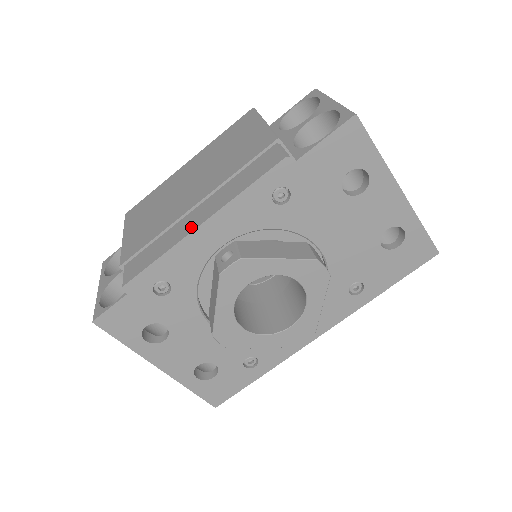
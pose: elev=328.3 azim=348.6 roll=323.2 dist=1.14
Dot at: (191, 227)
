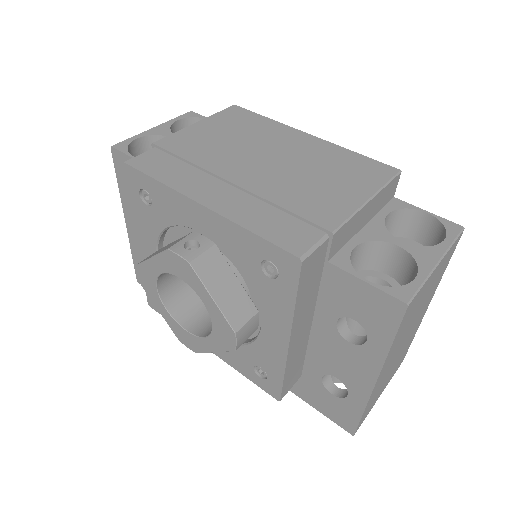
Dot at: (199, 195)
